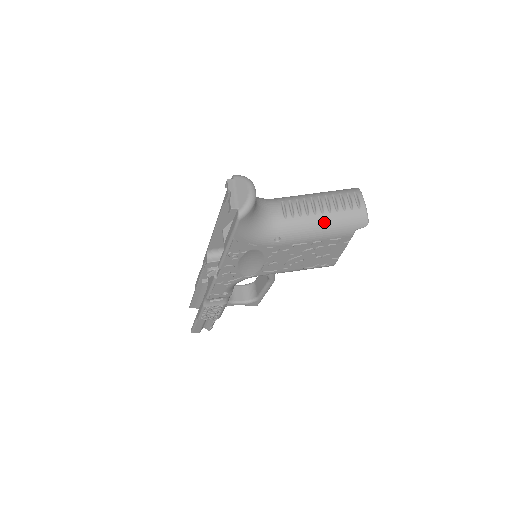
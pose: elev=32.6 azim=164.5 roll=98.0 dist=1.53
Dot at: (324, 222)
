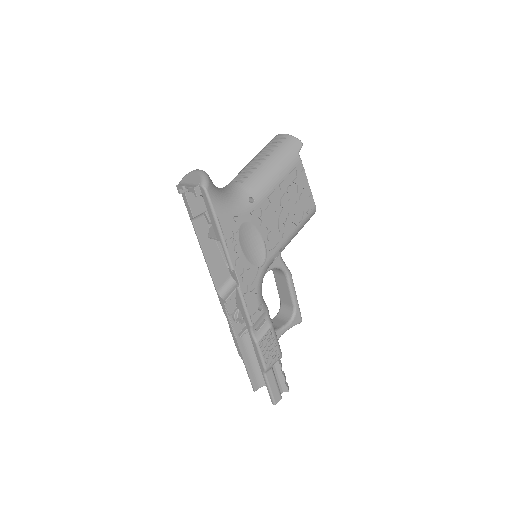
Dot at: (272, 163)
